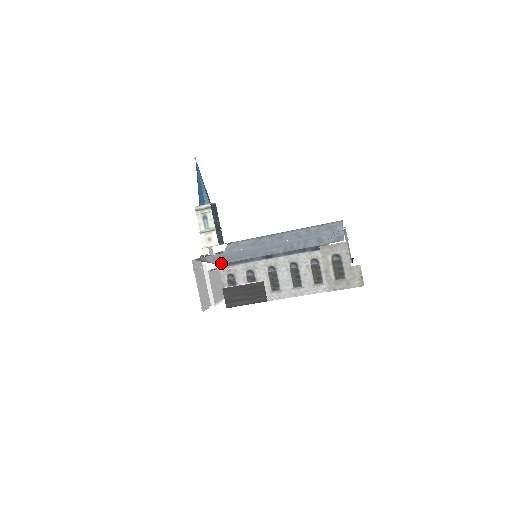
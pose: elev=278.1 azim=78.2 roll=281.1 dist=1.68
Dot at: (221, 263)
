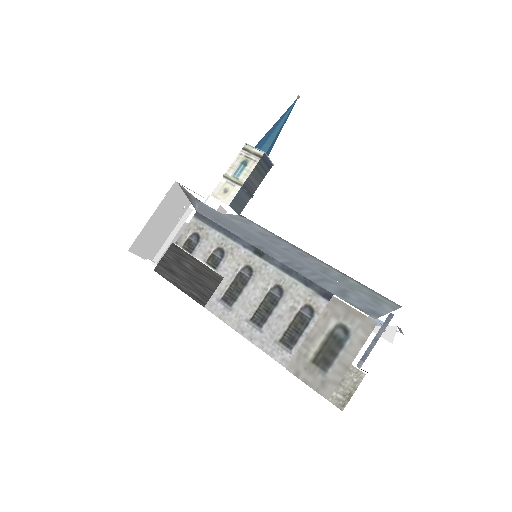
Dot at: (202, 213)
